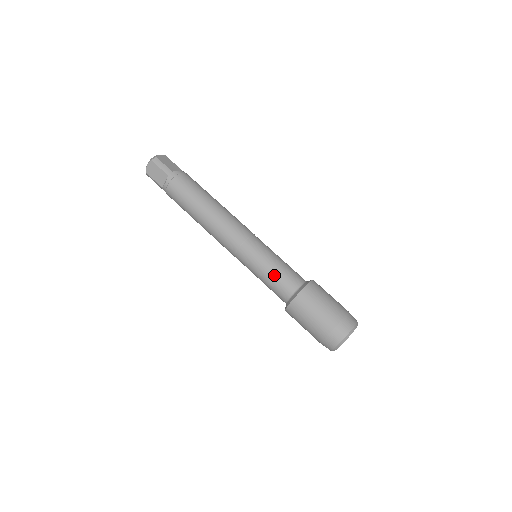
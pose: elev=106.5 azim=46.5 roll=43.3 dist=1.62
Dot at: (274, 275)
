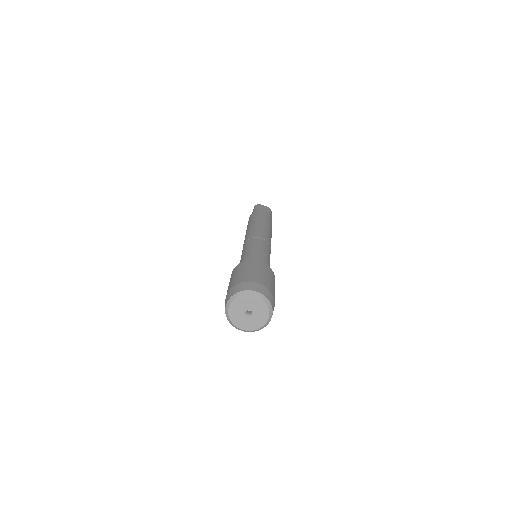
Dot at: (243, 257)
